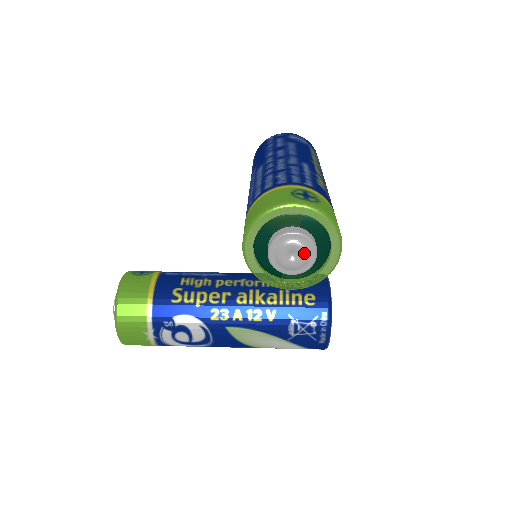
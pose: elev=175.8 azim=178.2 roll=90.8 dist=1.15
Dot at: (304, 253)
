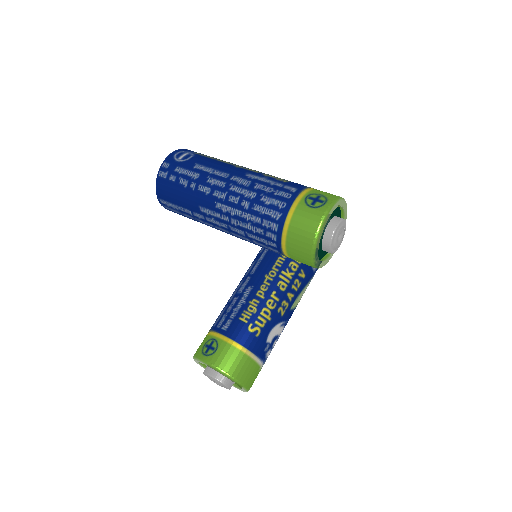
Dot at: (344, 230)
